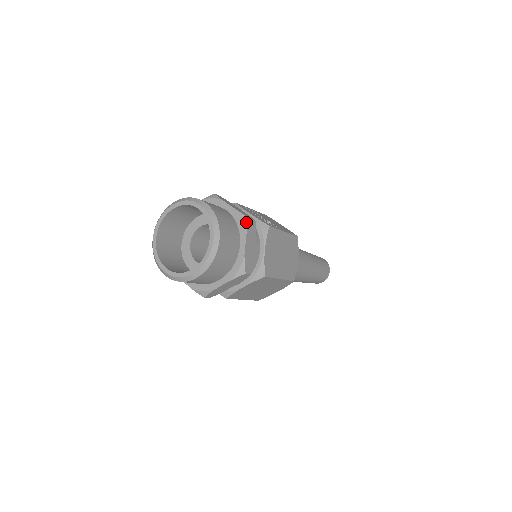
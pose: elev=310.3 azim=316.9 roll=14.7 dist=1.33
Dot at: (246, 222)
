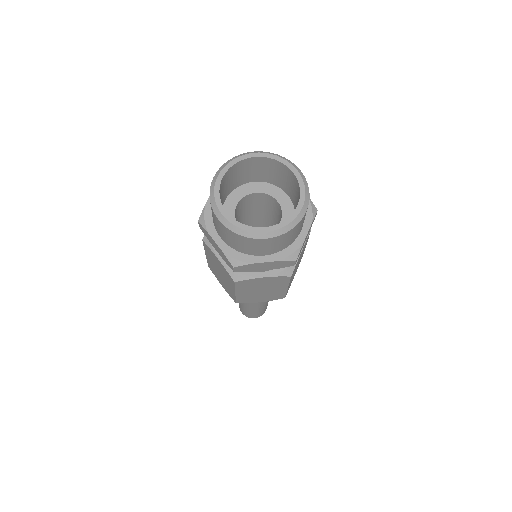
Dot at: occluded
